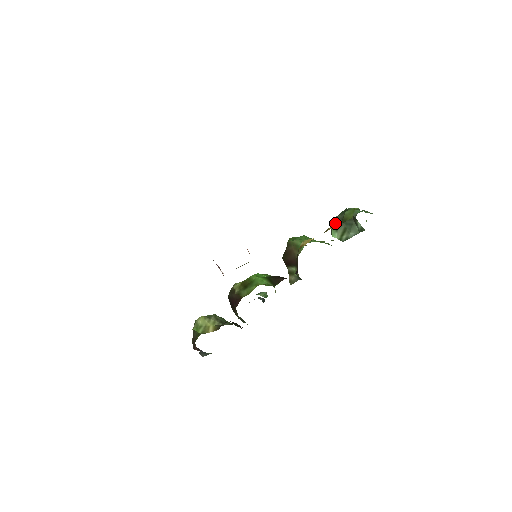
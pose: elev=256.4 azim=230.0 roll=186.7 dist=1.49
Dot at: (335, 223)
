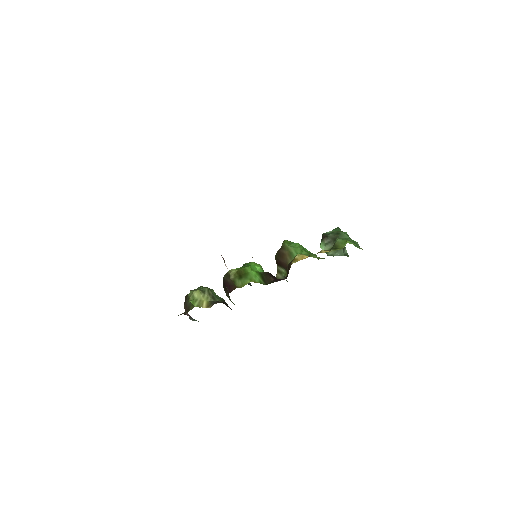
Dot at: (326, 239)
